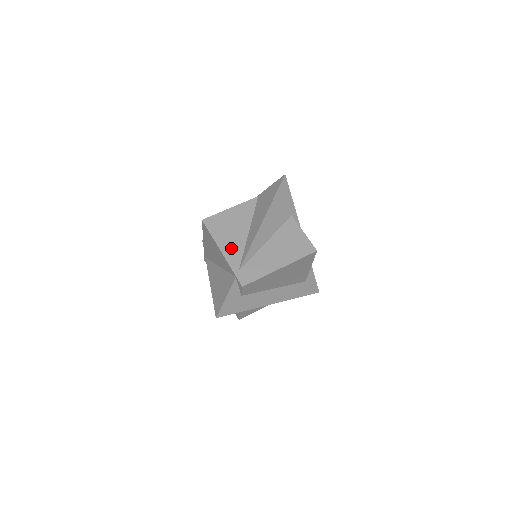
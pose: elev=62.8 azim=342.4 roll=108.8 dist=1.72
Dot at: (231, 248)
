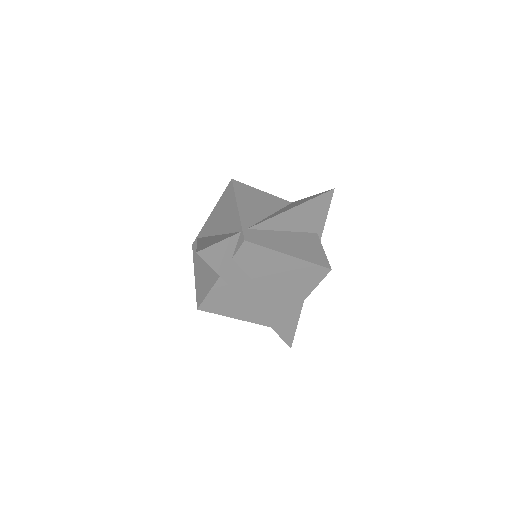
Dot at: (249, 211)
